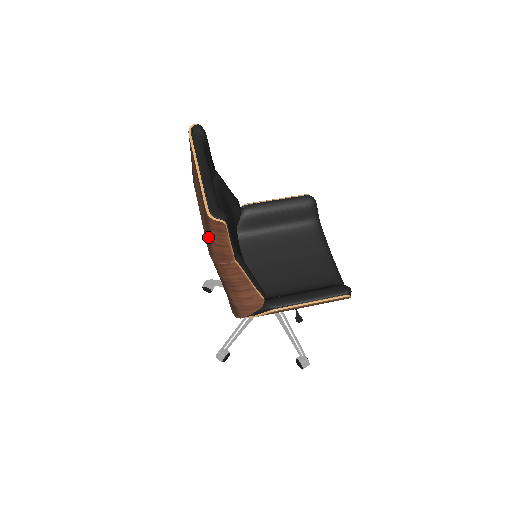
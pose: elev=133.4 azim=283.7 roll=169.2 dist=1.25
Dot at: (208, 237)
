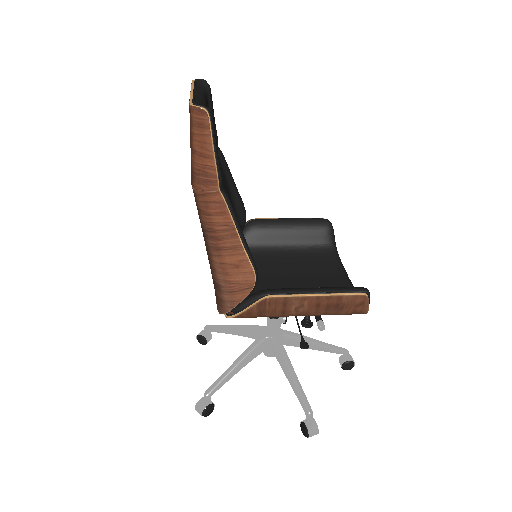
Dot at: occluded
